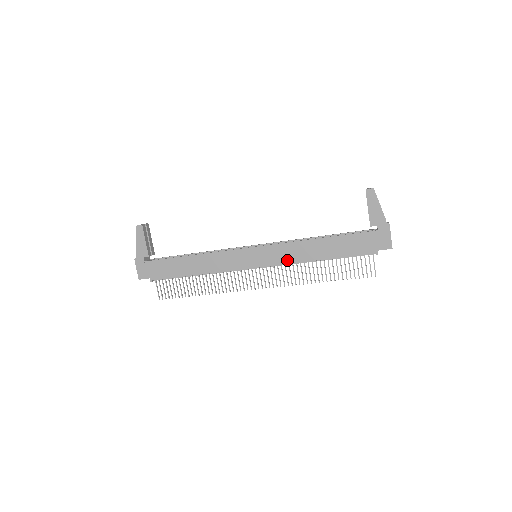
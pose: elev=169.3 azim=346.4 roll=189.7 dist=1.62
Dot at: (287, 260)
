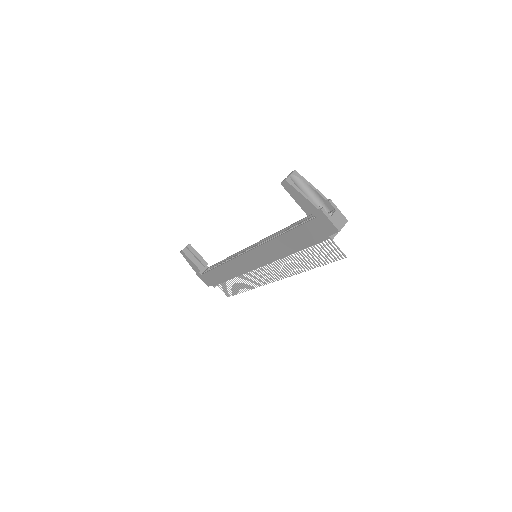
Dot at: (273, 258)
